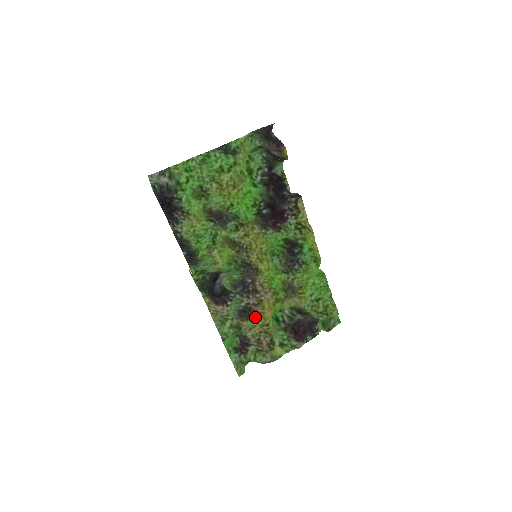
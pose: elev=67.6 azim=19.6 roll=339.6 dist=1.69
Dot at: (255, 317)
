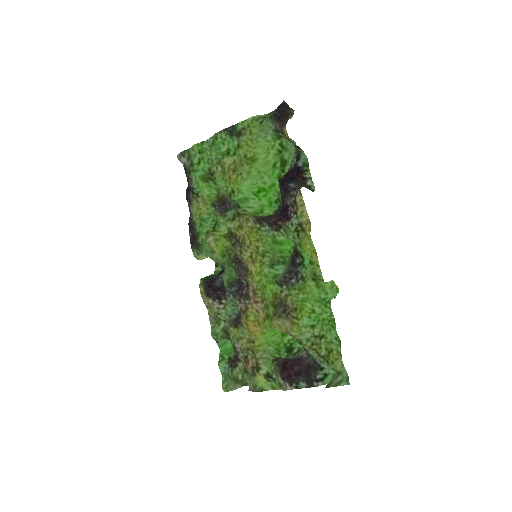
Dot at: (243, 327)
